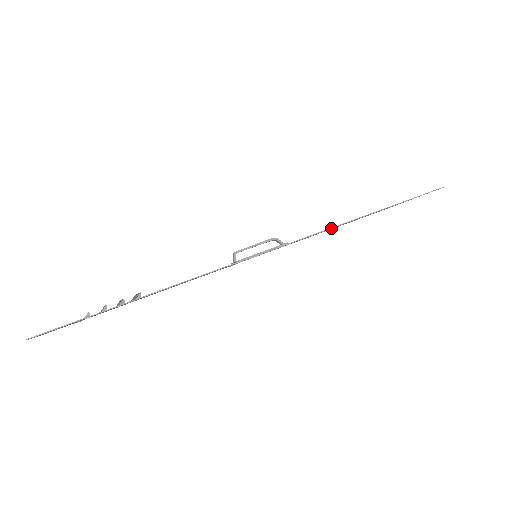
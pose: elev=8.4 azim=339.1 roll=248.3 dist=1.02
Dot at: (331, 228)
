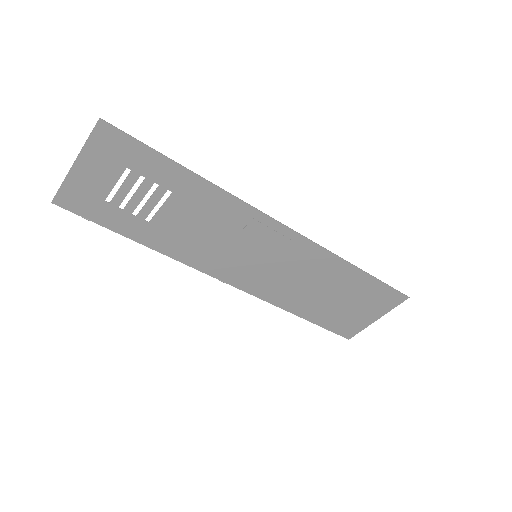
Dot at: (326, 249)
